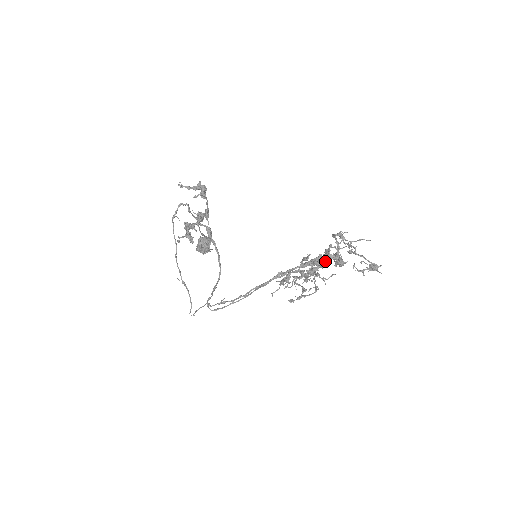
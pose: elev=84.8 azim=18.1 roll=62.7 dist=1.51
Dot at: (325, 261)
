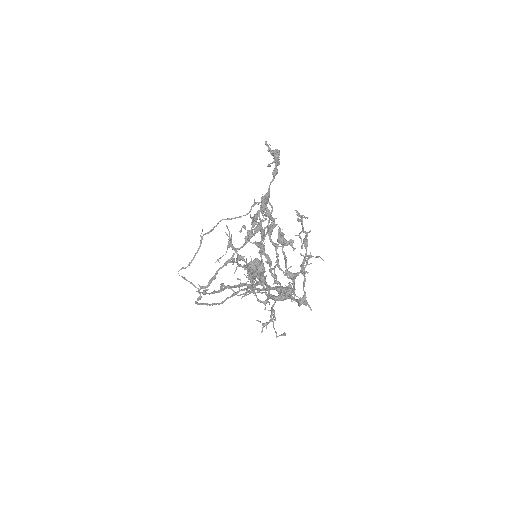
Dot at: (287, 293)
